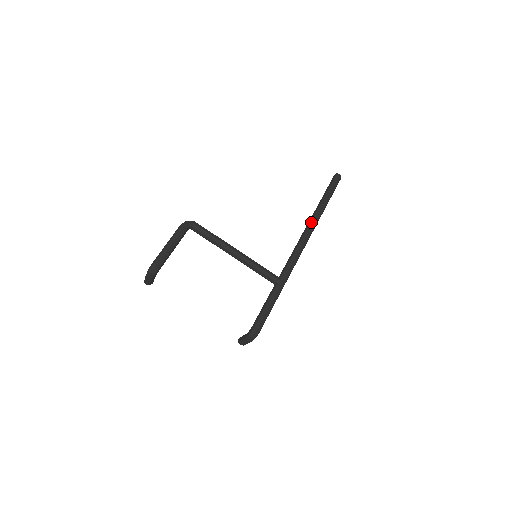
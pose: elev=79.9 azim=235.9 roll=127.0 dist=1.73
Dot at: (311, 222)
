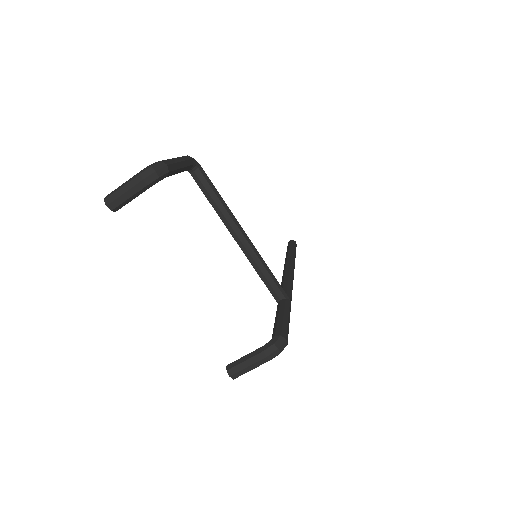
Dot at: (291, 262)
